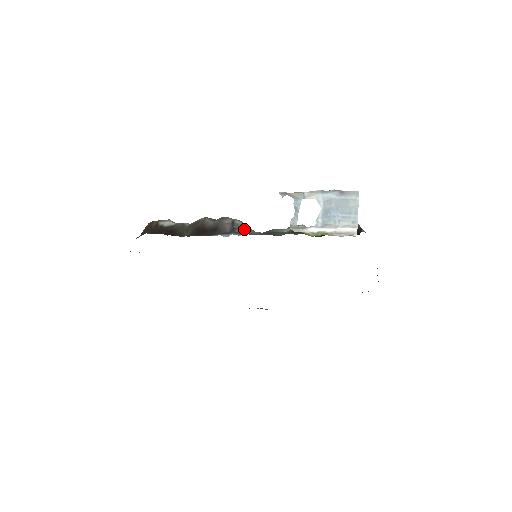
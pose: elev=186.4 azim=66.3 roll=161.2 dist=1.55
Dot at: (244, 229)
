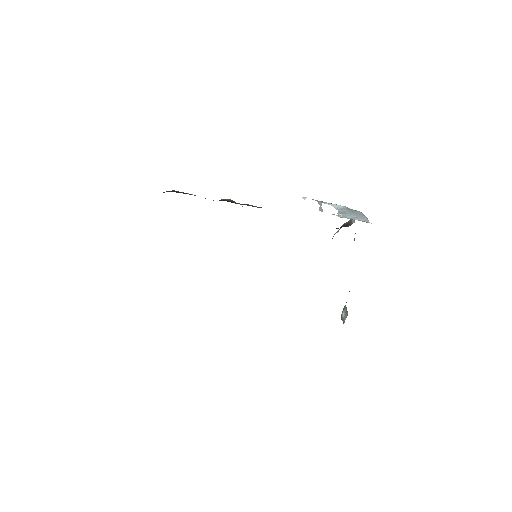
Dot at: occluded
